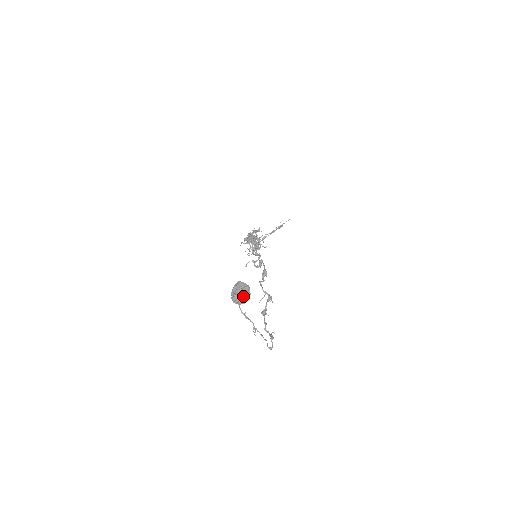
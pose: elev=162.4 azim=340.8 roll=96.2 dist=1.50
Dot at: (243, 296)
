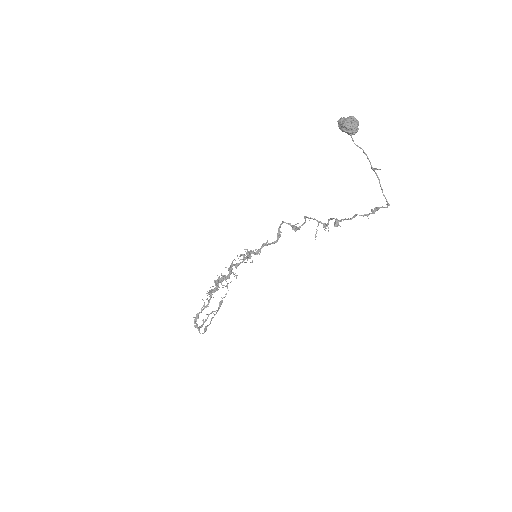
Dot at: (355, 119)
